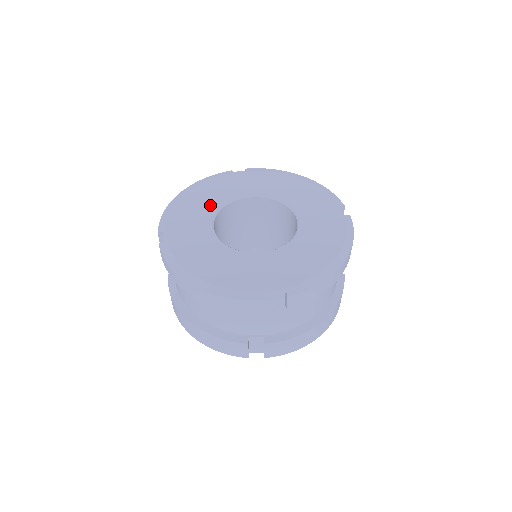
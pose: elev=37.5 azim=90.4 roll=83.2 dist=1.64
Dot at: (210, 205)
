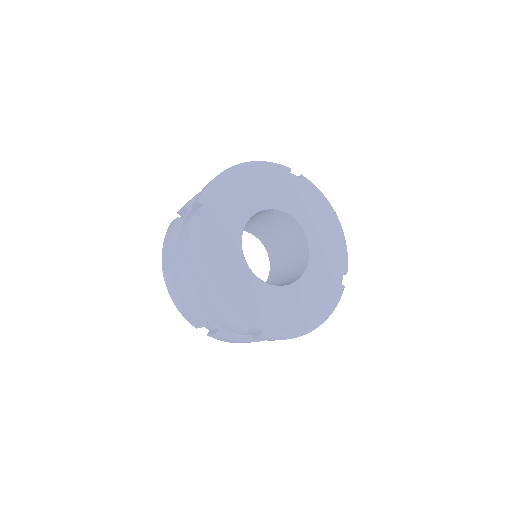
Dot at: (254, 200)
